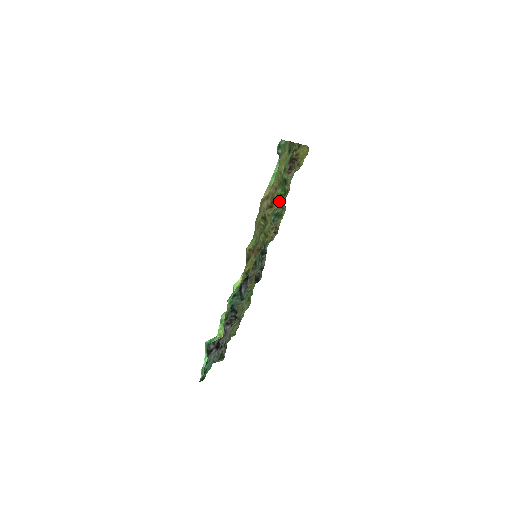
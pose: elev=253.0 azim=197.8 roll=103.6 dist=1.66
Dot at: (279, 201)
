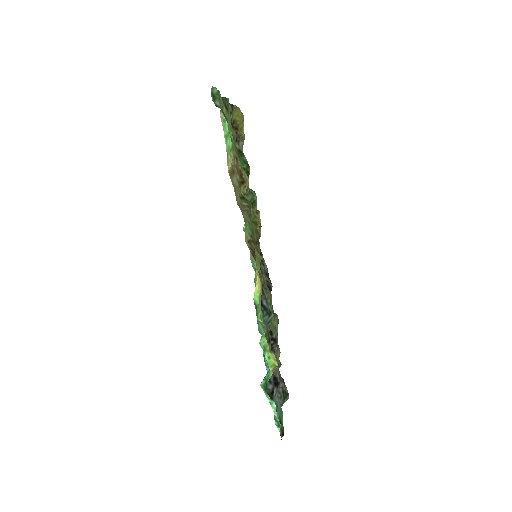
Dot at: occluded
